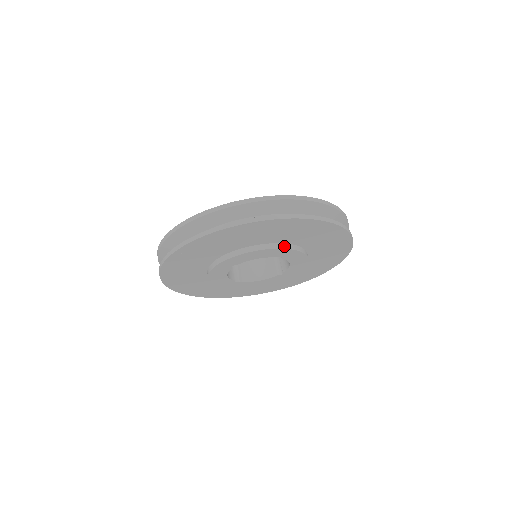
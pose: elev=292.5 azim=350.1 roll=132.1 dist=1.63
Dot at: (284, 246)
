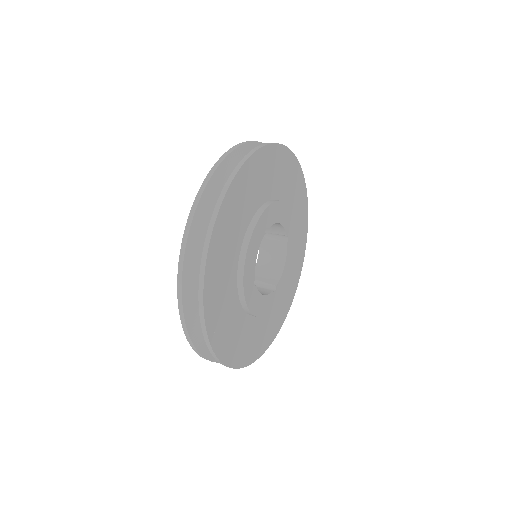
Dot at: (256, 218)
